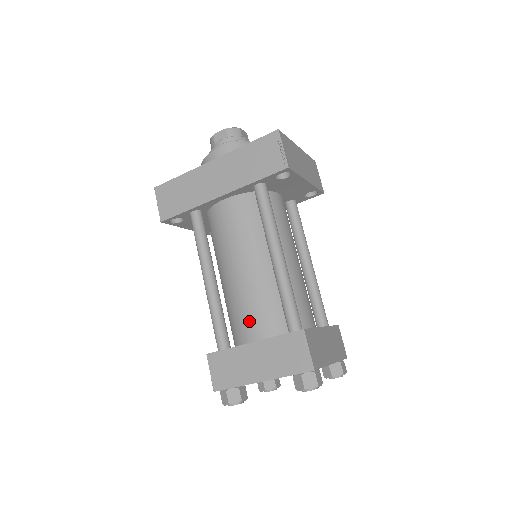
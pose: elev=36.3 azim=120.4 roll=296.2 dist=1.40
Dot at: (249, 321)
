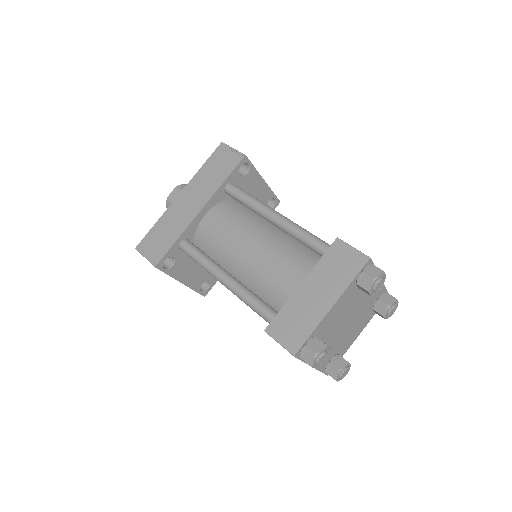
Dot at: (286, 278)
